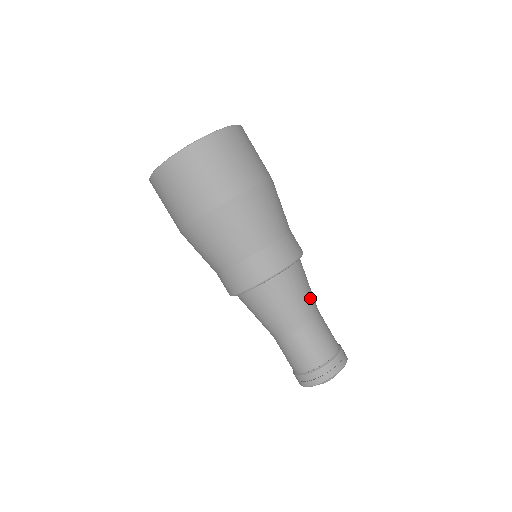
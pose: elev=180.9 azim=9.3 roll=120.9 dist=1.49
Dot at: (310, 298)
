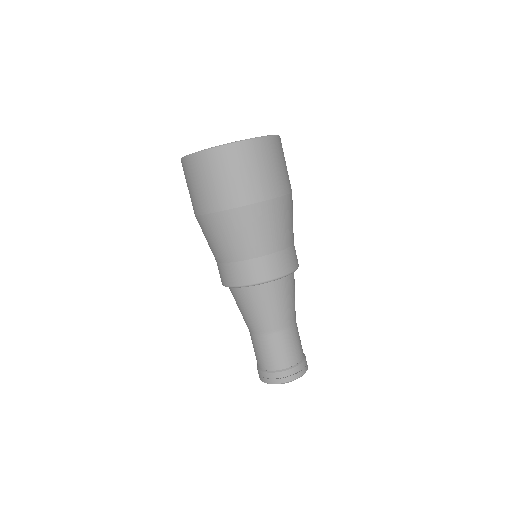
Dot at: (277, 316)
